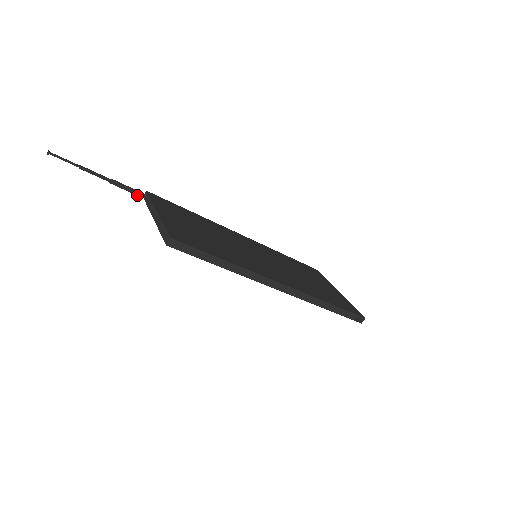
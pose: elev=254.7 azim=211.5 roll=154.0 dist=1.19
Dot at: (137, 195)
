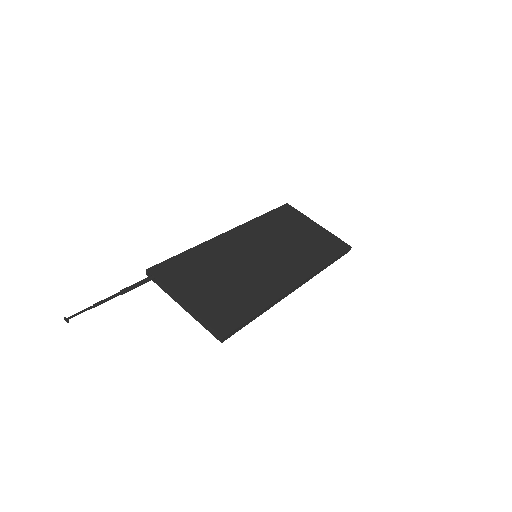
Dot at: occluded
